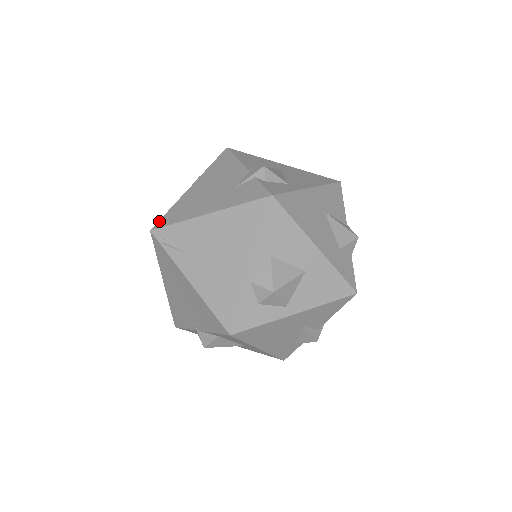
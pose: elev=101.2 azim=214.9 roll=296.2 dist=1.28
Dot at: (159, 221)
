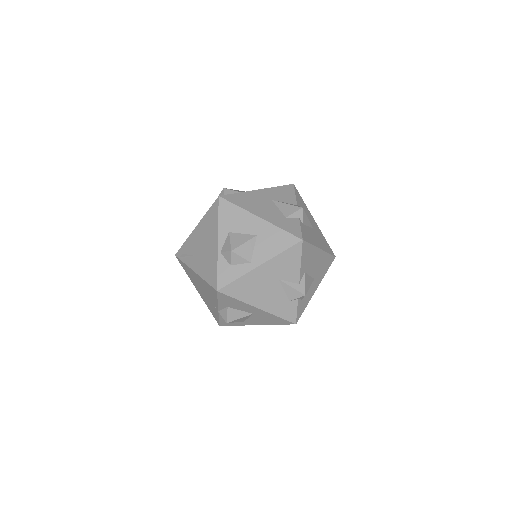
Dot at: occluded
